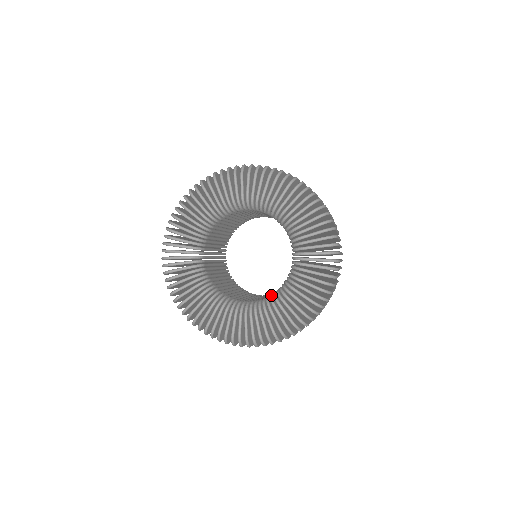
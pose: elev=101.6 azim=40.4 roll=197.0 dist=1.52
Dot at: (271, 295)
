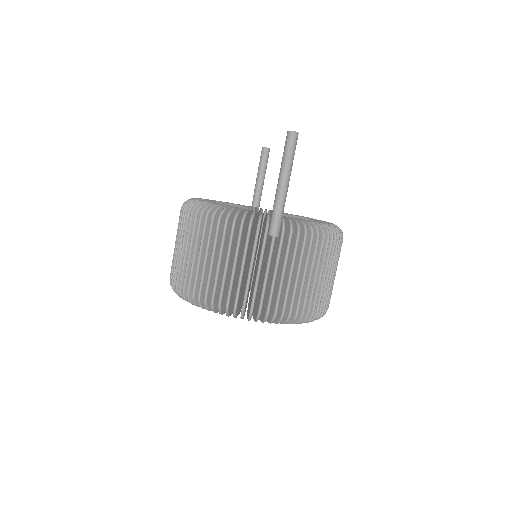
Dot at: occluded
